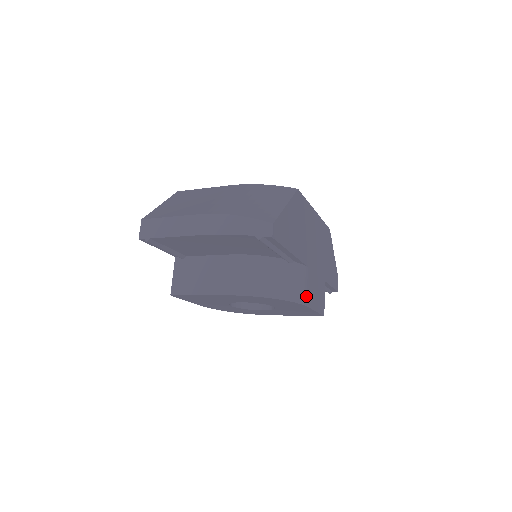
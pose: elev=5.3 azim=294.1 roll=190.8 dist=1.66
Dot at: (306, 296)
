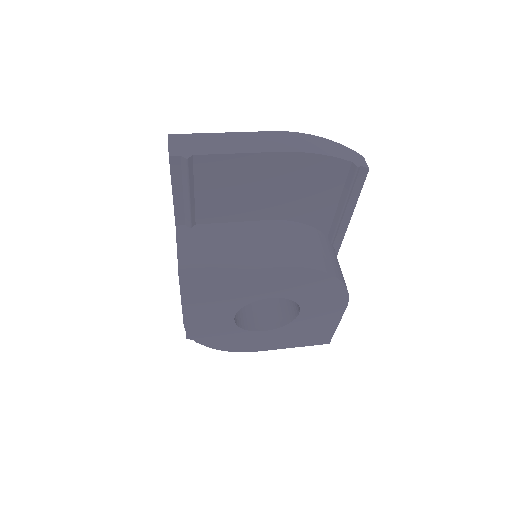
Dot at: occluded
